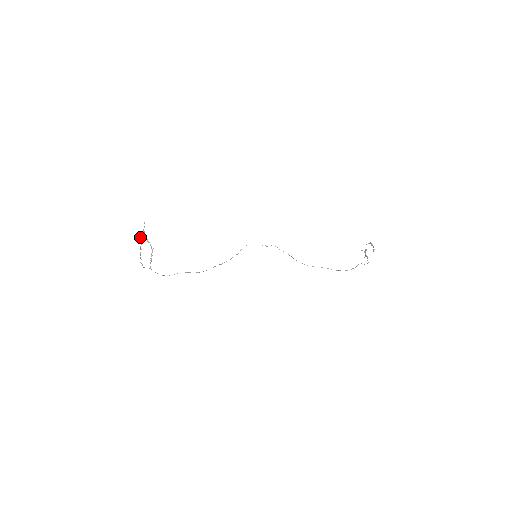
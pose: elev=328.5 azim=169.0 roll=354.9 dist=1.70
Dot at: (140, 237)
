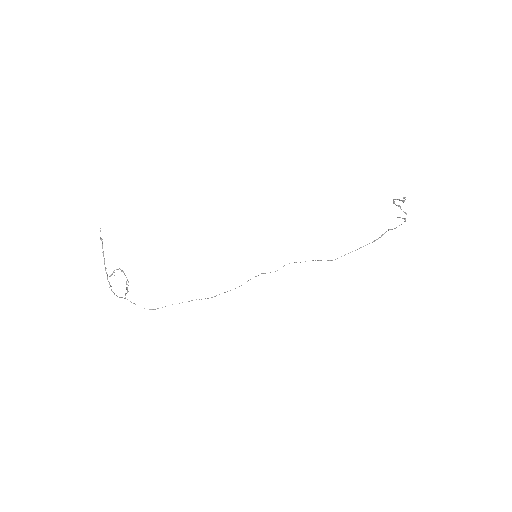
Dot at: occluded
